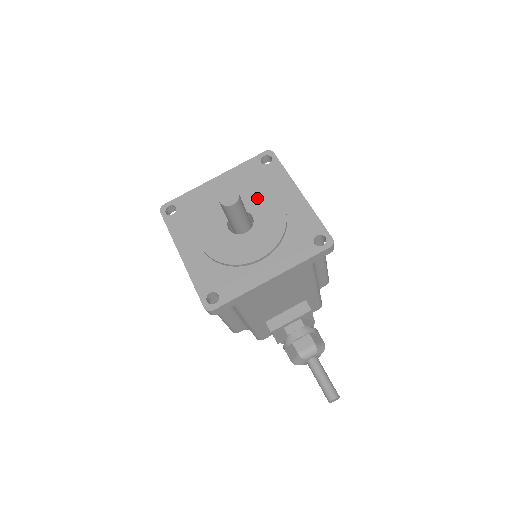
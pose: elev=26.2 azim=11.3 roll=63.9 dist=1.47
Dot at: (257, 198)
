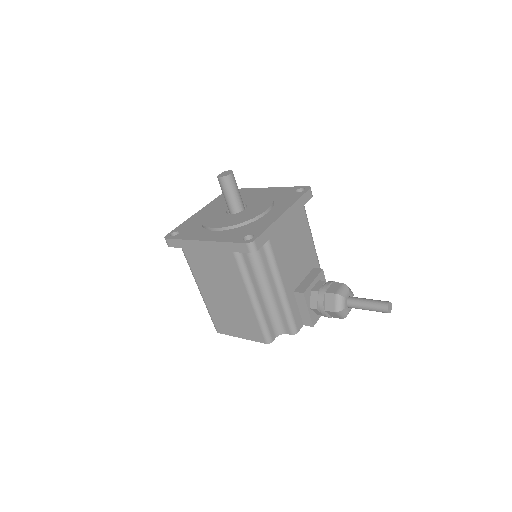
Dot at: occluded
